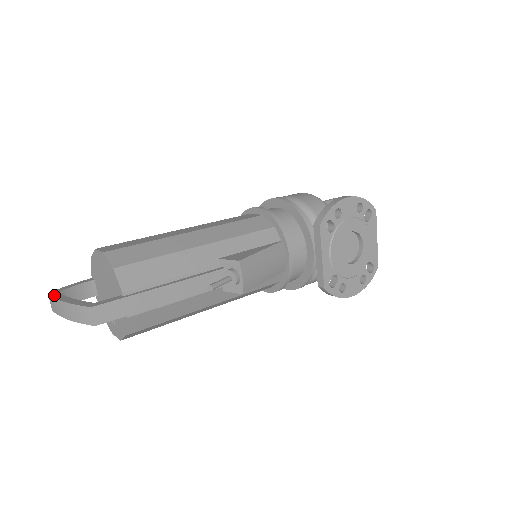
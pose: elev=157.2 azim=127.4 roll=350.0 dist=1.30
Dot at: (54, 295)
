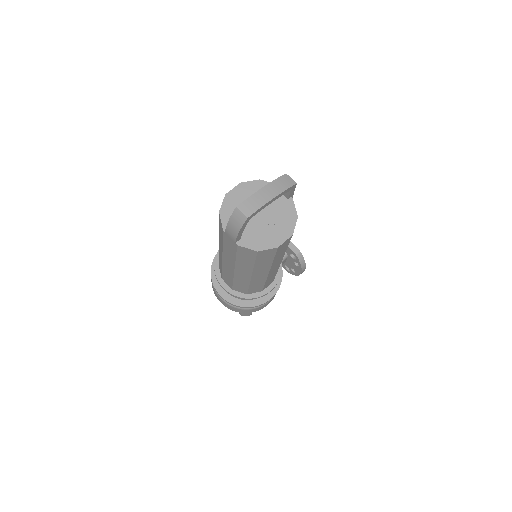
Dot at: (244, 201)
